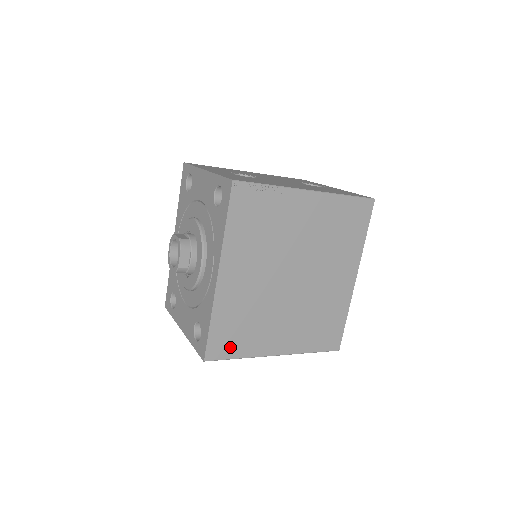
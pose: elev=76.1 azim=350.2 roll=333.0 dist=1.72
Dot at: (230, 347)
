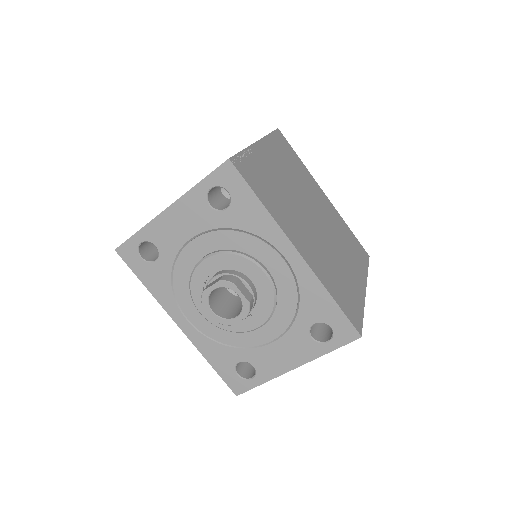
Dot at: (354, 308)
